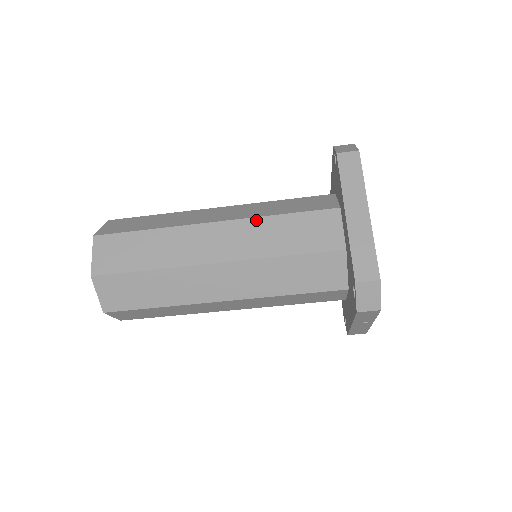
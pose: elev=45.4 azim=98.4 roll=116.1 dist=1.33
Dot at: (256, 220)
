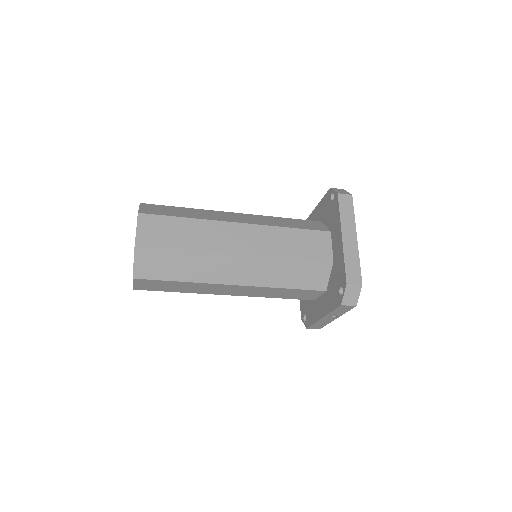
Dot at: (272, 228)
